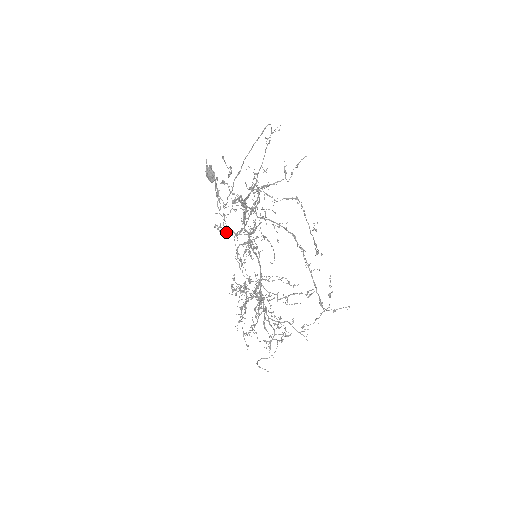
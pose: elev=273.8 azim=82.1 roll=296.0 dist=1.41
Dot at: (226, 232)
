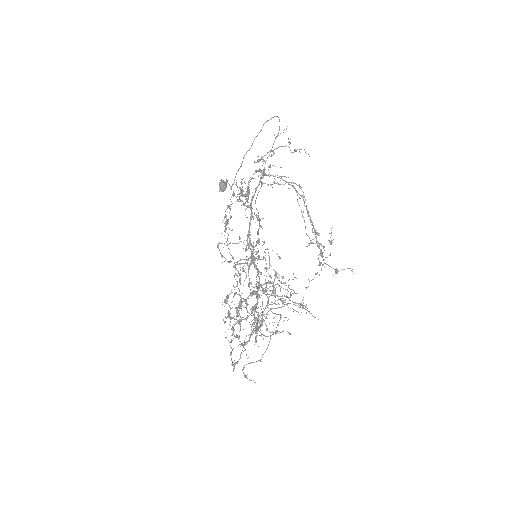
Dot at: occluded
